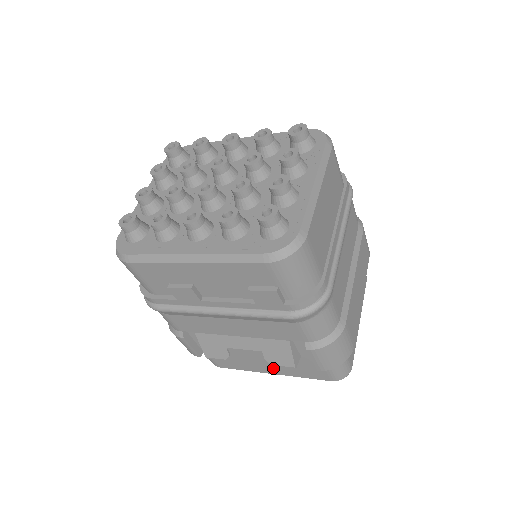
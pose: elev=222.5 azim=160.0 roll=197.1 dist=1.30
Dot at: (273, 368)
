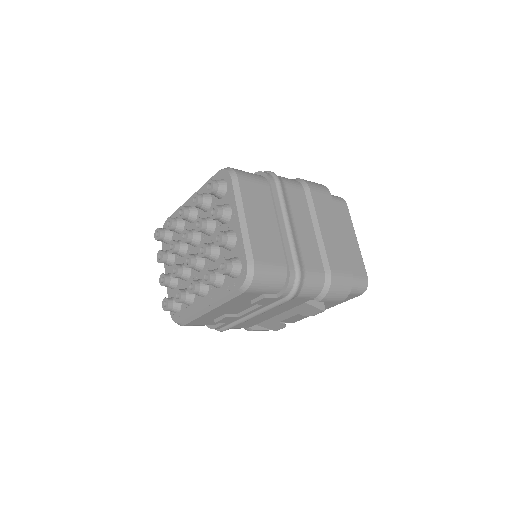
Dot at: occluded
